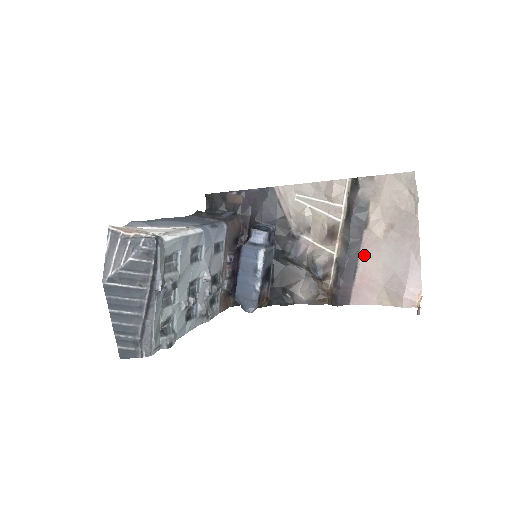
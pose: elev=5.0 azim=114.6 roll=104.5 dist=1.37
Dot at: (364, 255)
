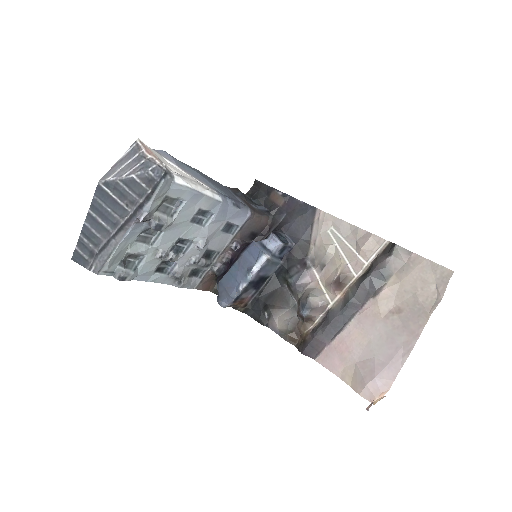
Dot at: (356, 322)
